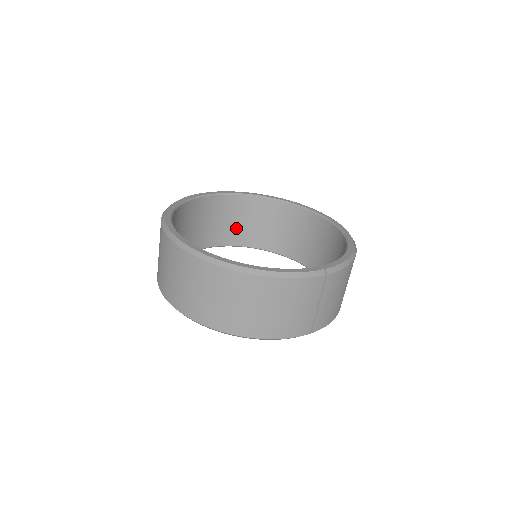
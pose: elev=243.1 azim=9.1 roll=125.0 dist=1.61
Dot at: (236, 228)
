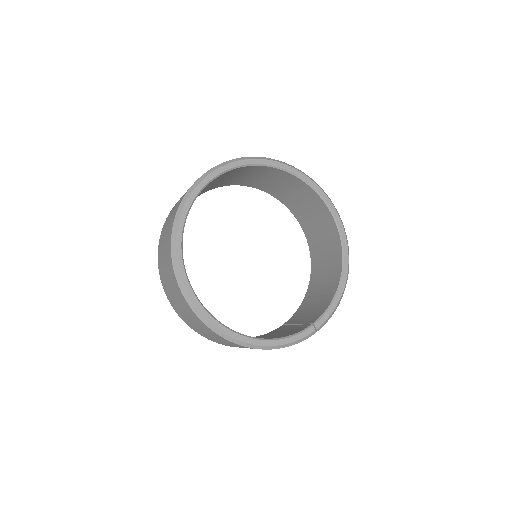
Dot at: (236, 179)
